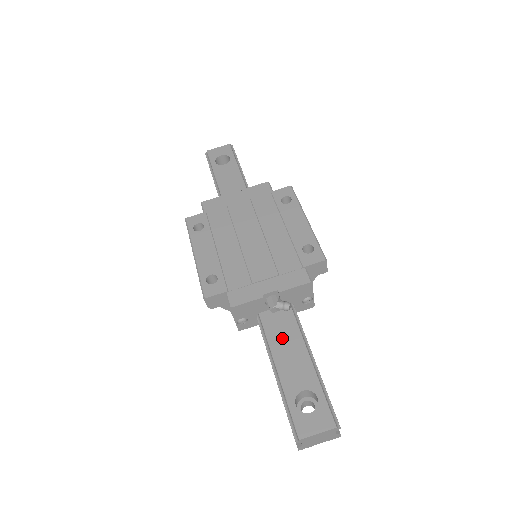
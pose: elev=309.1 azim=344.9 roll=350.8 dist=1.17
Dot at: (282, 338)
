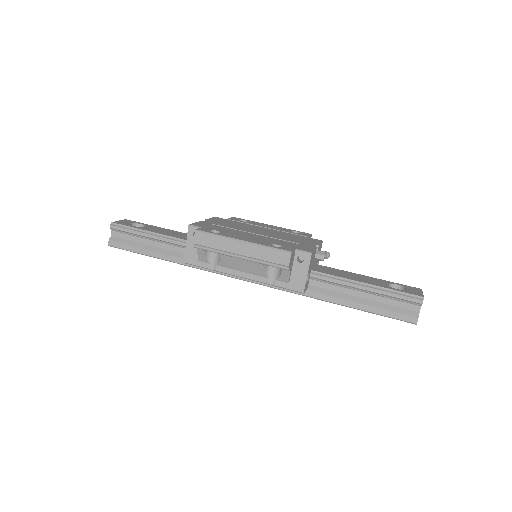
Dot at: (341, 274)
